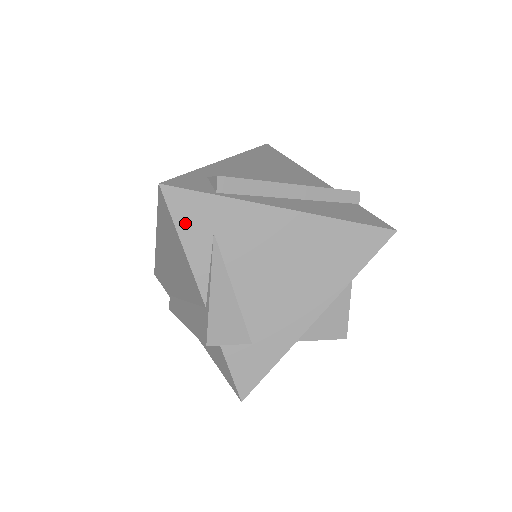
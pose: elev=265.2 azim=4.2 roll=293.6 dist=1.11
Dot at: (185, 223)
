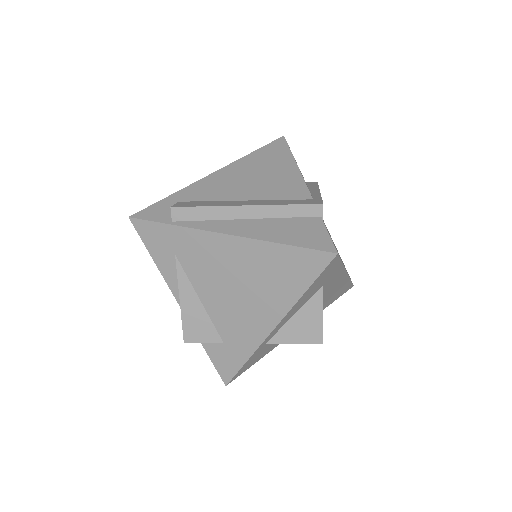
Dot at: (153, 247)
